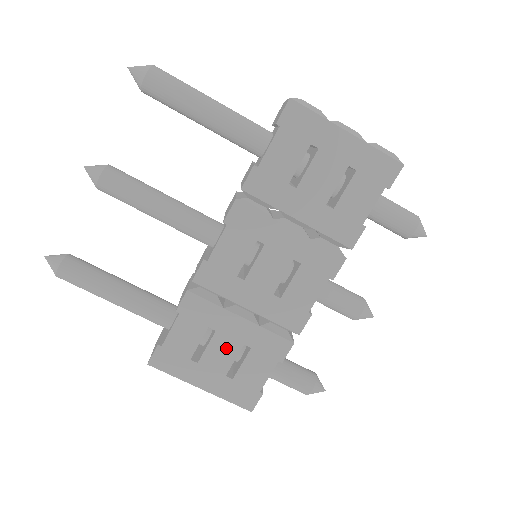
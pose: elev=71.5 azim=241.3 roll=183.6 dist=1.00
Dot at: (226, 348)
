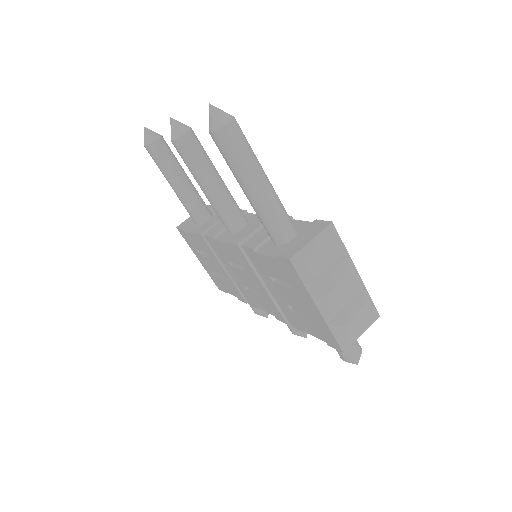
Dot at: (214, 267)
